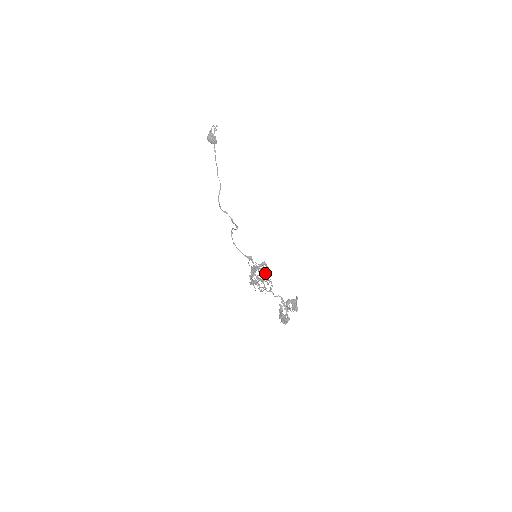
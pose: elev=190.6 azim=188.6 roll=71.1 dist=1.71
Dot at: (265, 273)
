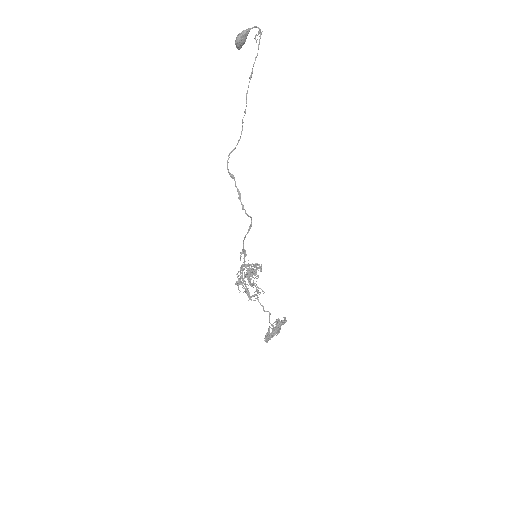
Dot at: occluded
